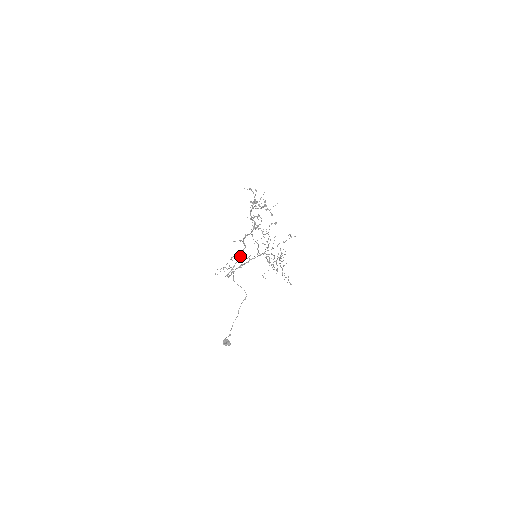
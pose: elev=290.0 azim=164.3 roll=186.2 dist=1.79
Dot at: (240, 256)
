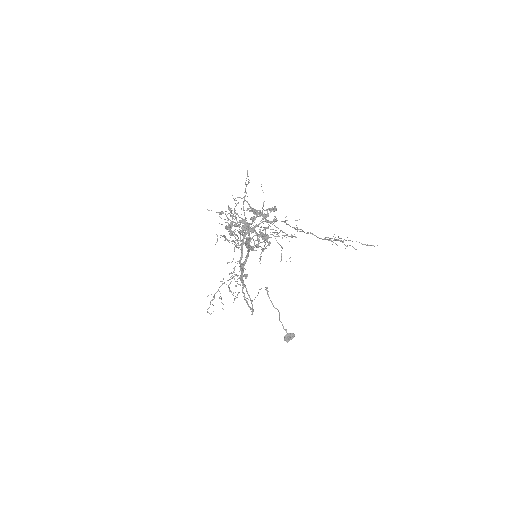
Dot at: occluded
